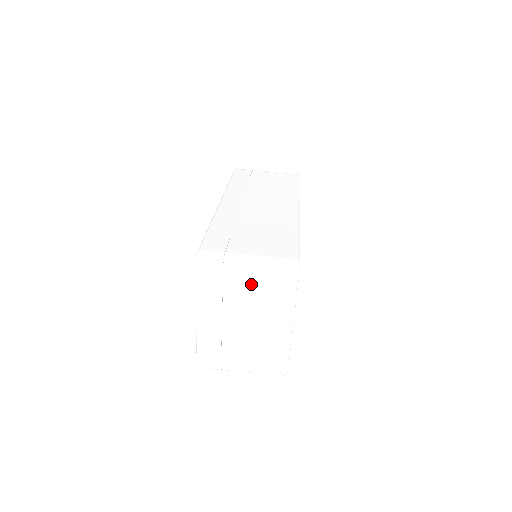
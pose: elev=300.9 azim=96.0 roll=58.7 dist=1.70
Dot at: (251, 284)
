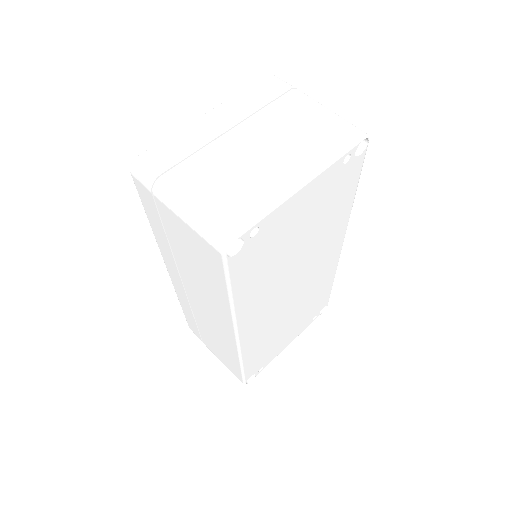
Dot at: (302, 117)
